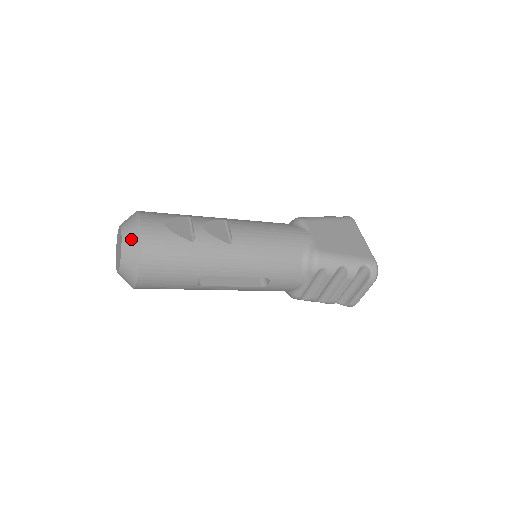
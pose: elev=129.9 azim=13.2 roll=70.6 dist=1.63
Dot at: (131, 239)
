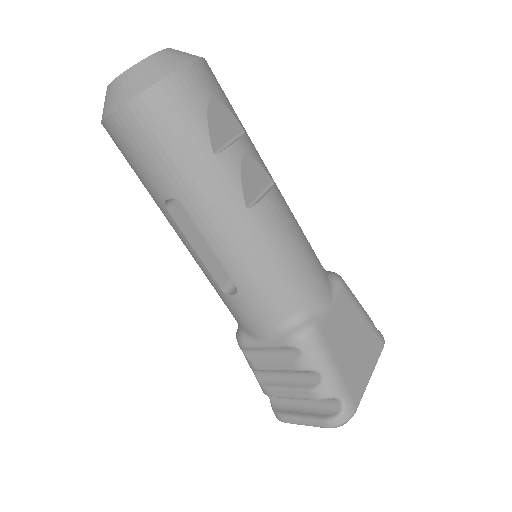
Dot at: (158, 65)
